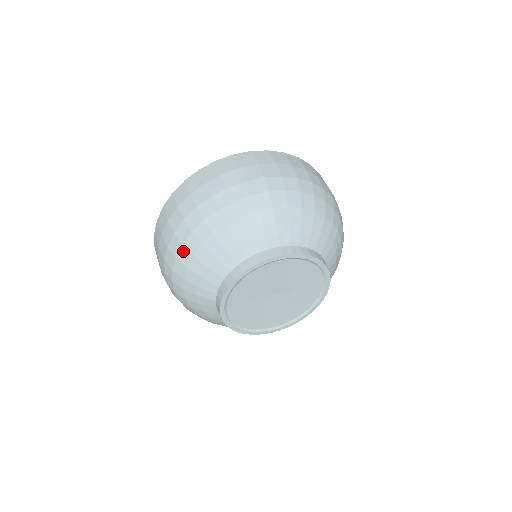
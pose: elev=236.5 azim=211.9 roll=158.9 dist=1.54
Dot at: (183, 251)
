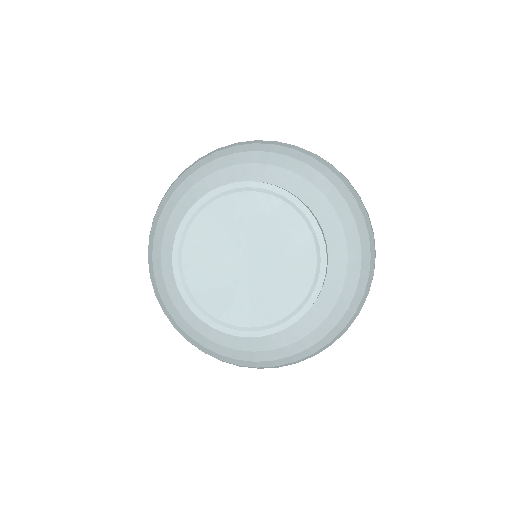
Dot at: (229, 149)
